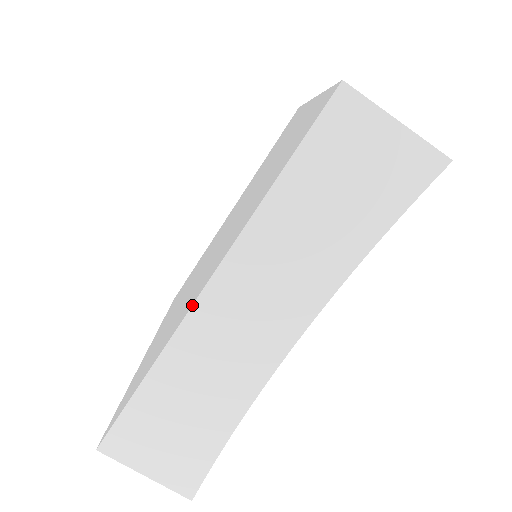
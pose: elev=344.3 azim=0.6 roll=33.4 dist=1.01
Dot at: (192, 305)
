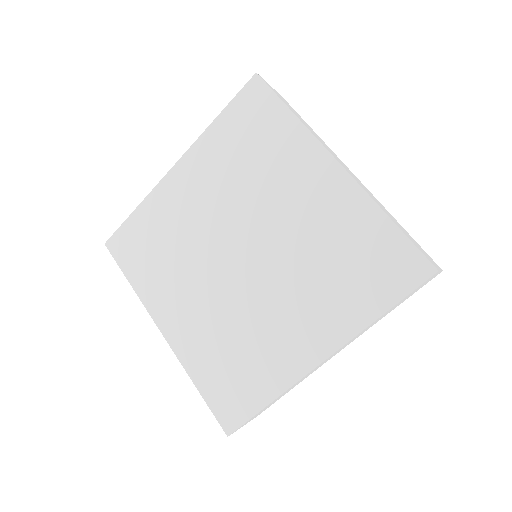
Dot at: (312, 370)
